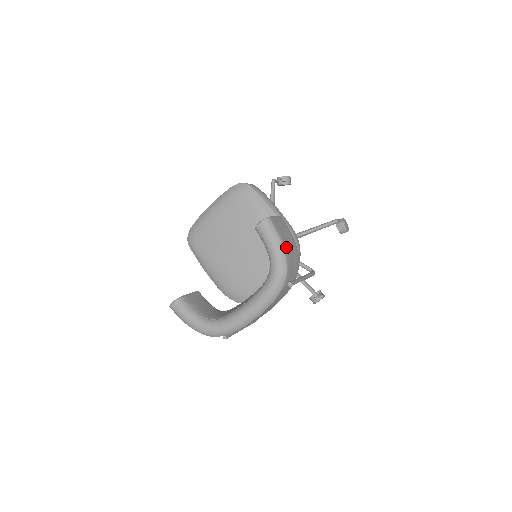
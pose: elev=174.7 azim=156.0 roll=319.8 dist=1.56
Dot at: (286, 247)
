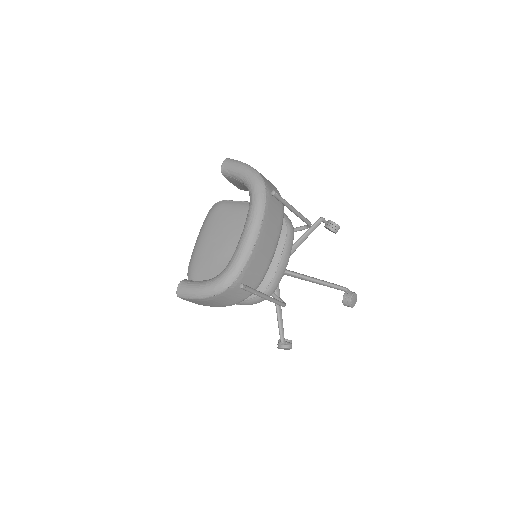
Dot at: occluded
